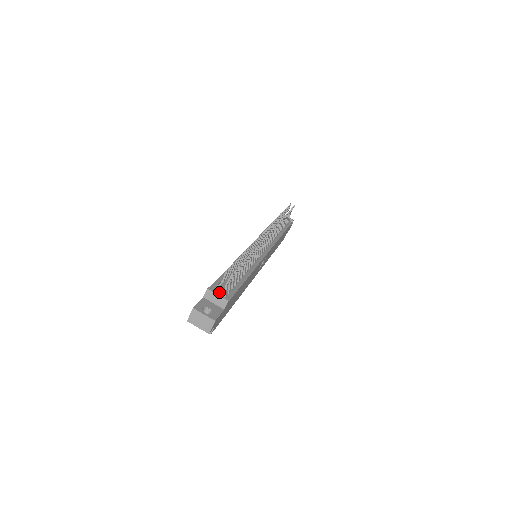
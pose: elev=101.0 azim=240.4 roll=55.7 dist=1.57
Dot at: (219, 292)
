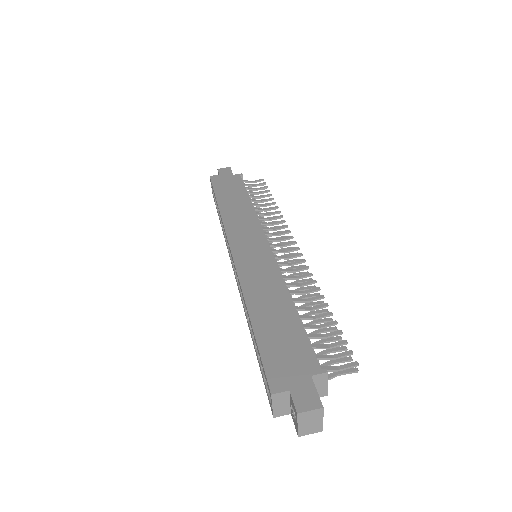
Dot at: occluded
